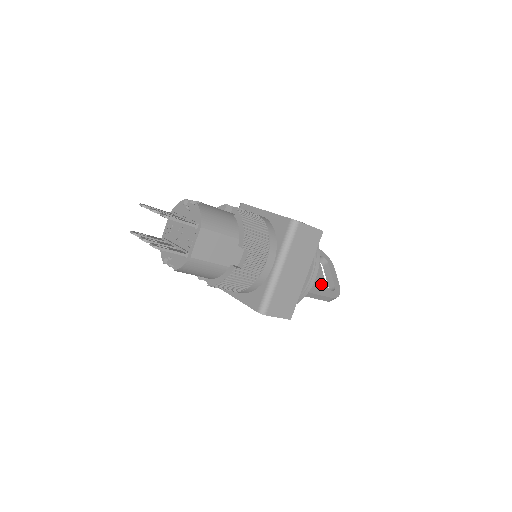
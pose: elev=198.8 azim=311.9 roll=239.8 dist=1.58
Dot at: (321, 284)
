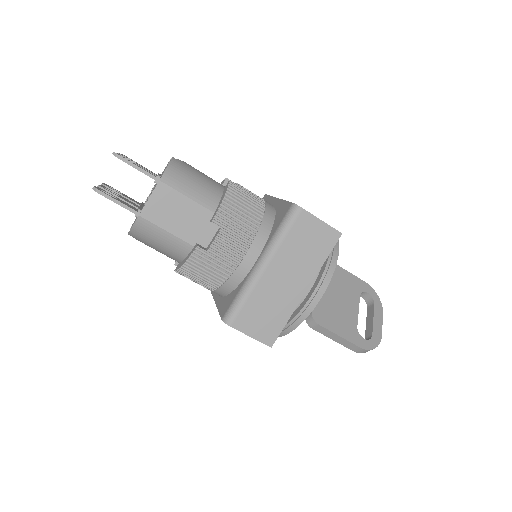
Dot at: (348, 323)
